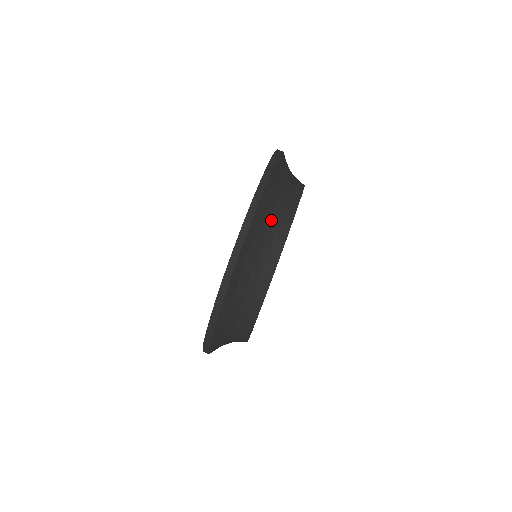
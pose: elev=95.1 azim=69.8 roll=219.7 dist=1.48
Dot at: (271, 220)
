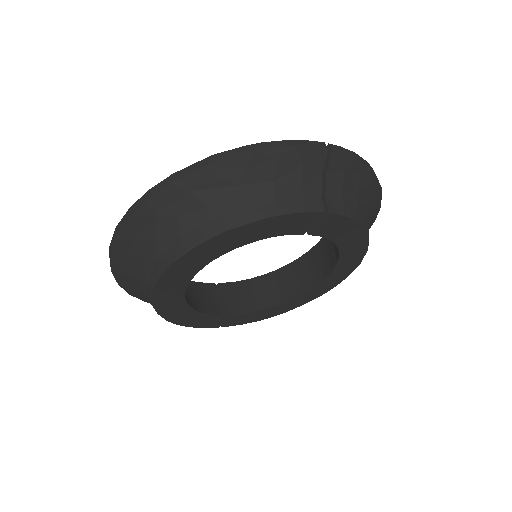
Dot at: (242, 191)
